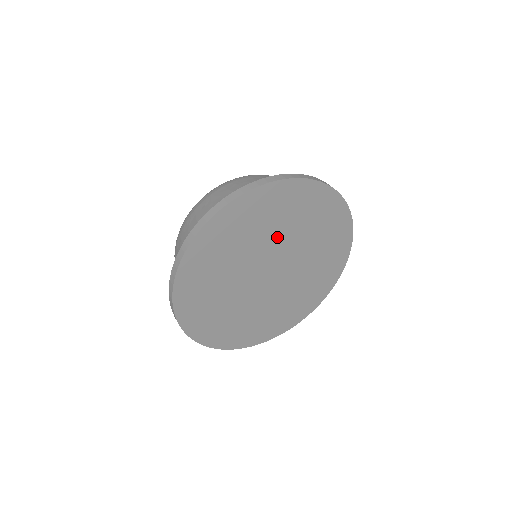
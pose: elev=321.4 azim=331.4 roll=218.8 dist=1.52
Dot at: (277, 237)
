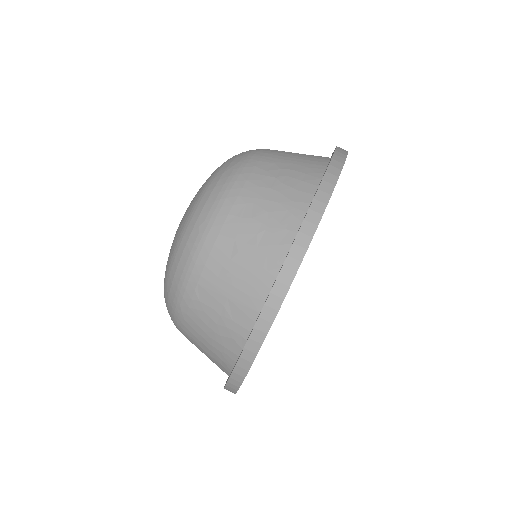
Dot at: occluded
